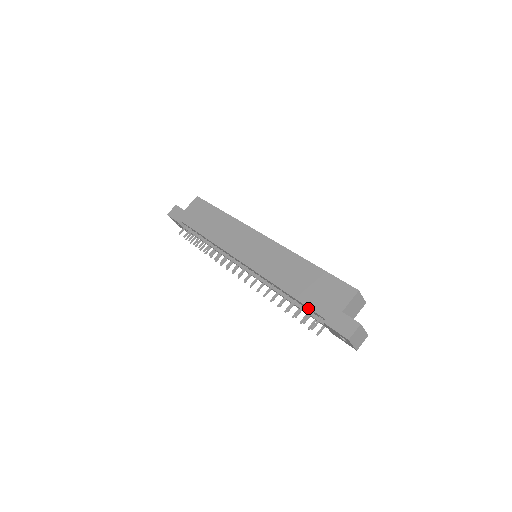
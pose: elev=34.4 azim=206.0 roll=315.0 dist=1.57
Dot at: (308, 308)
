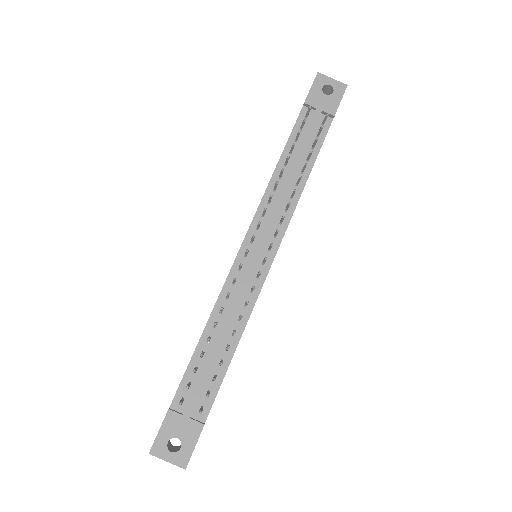
Dot at: (296, 131)
